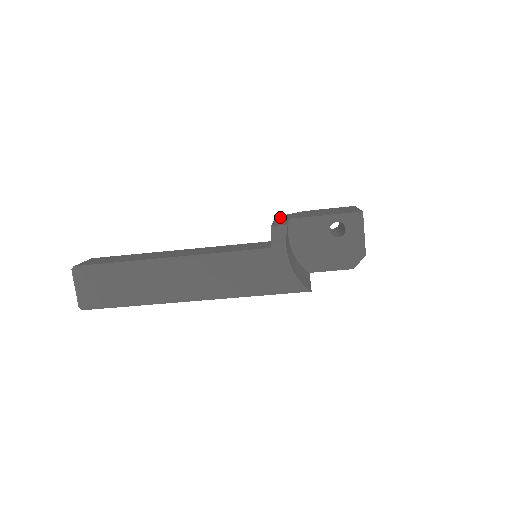
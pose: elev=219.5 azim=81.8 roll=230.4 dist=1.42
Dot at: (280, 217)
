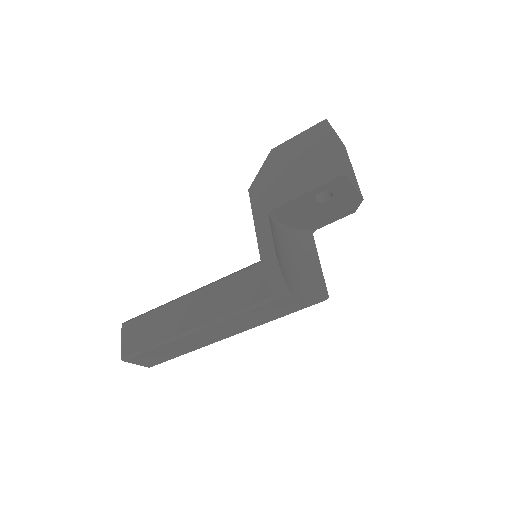
Dot at: (255, 198)
